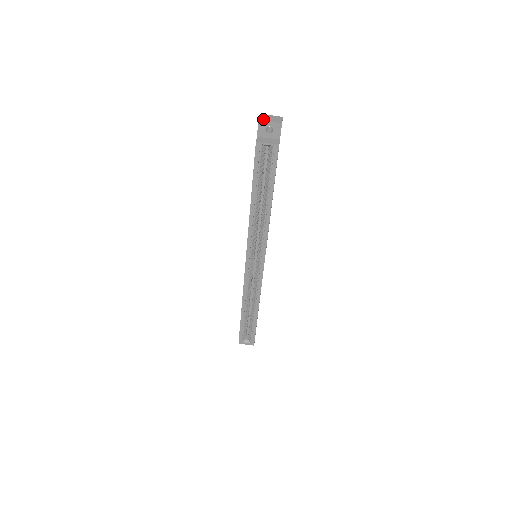
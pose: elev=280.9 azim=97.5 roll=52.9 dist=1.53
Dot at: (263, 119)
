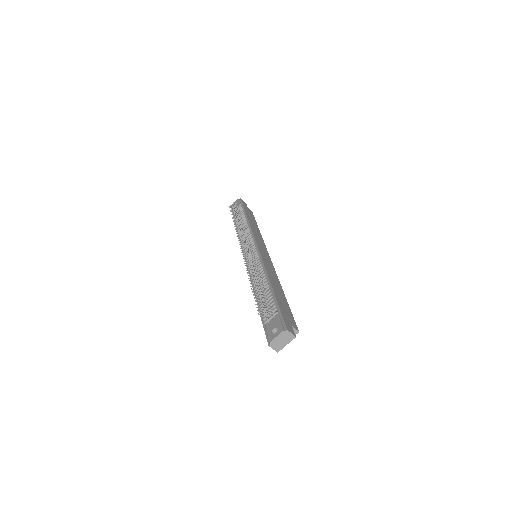
Dot at: (279, 348)
